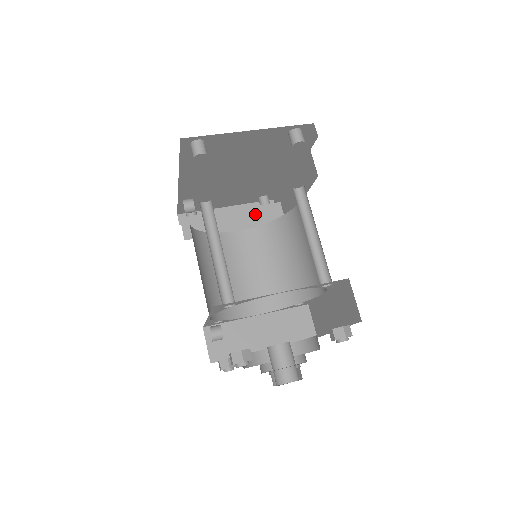
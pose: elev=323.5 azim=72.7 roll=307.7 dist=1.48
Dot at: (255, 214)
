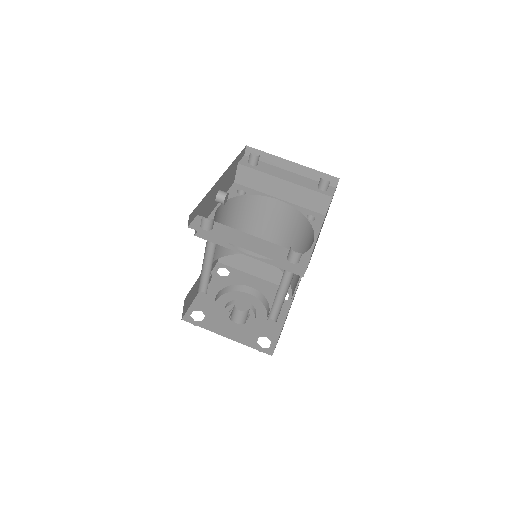
Dot at: (303, 194)
